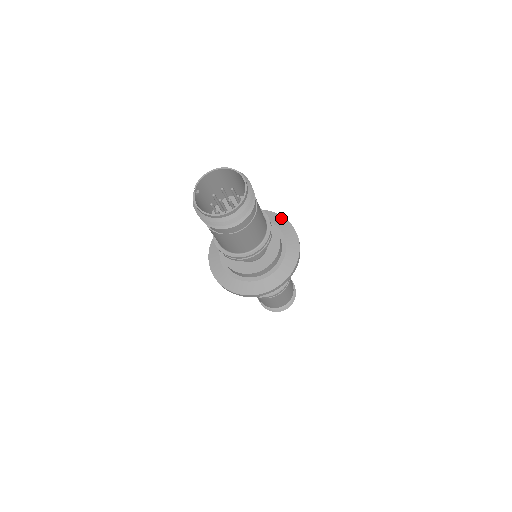
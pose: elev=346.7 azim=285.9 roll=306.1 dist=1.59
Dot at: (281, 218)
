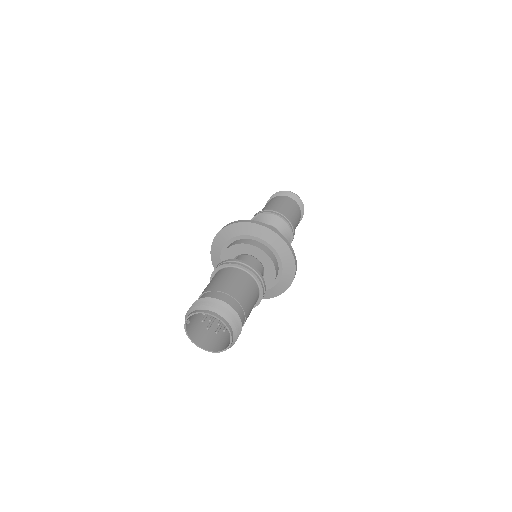
Dot at: (283, 243)
